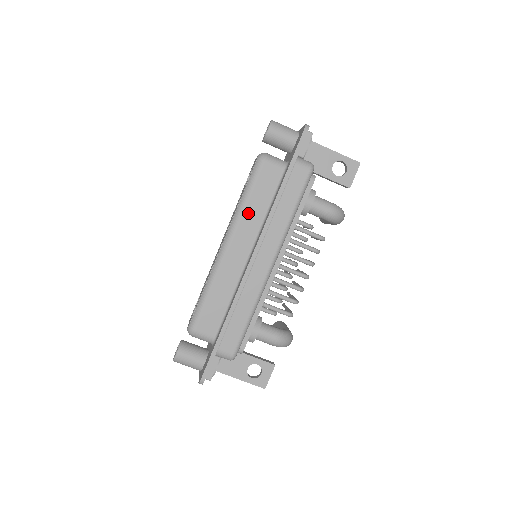
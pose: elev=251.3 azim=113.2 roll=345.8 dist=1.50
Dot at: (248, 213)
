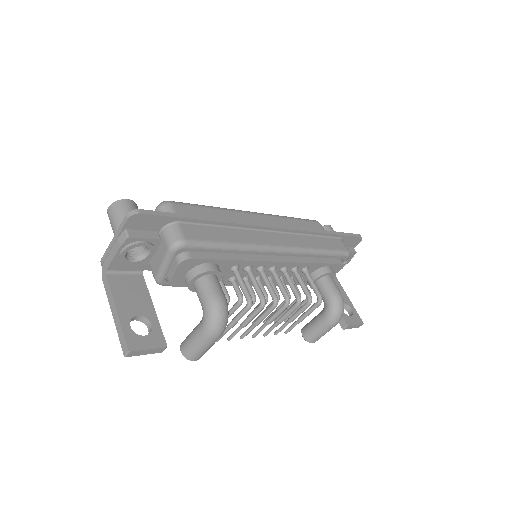
Dot at: (286, 222)
